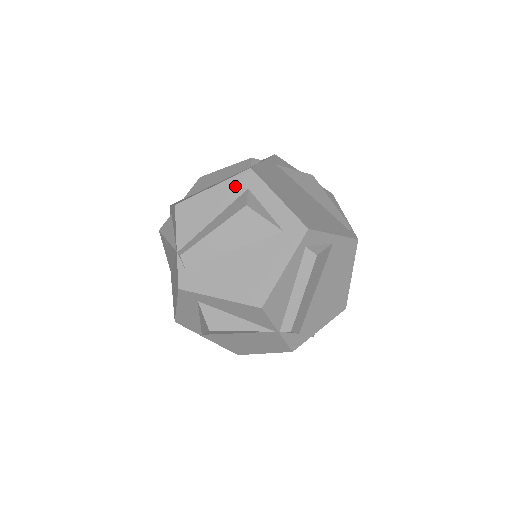
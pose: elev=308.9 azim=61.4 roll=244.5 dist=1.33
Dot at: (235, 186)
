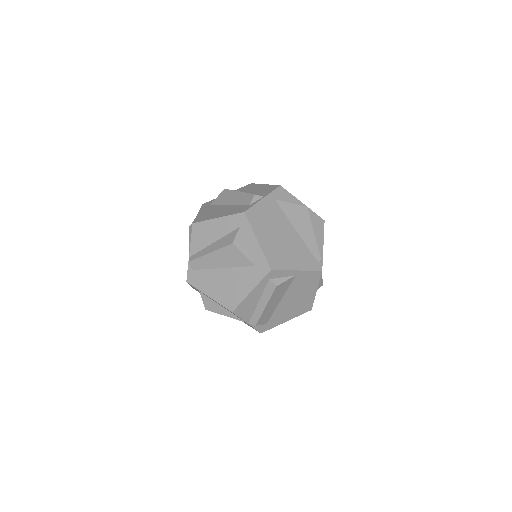
Dot at: (232, 222)
